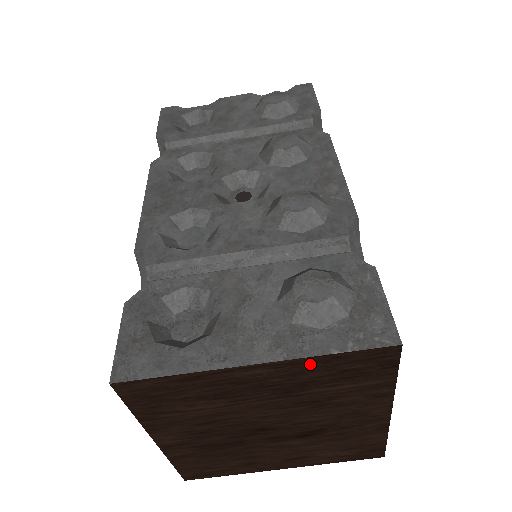
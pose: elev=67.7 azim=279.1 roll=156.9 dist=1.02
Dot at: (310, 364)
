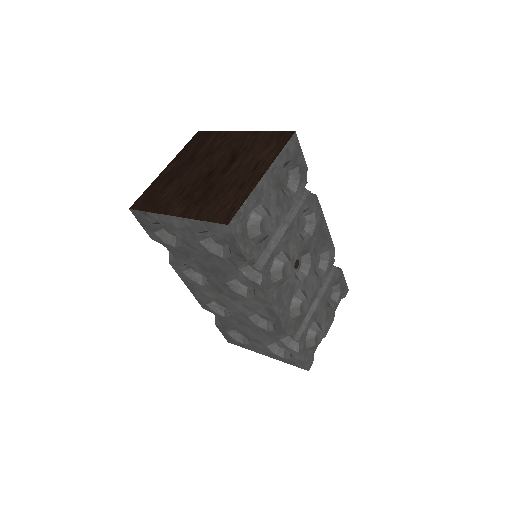
Dot at: (183, 153)
